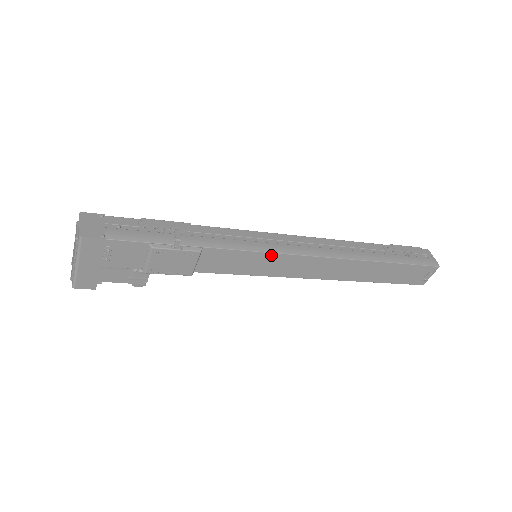
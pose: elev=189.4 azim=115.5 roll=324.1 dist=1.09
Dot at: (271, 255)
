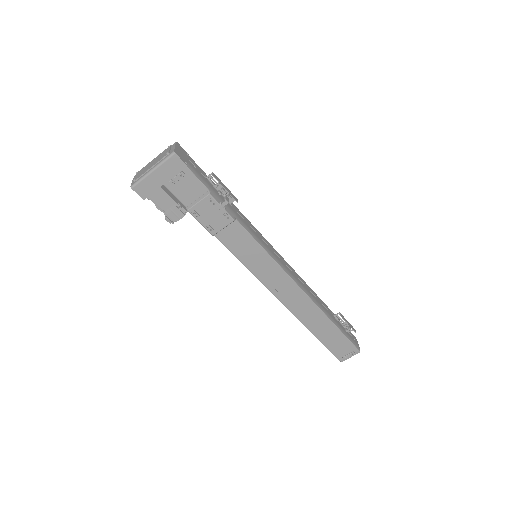
Dot at: (270, 259)
